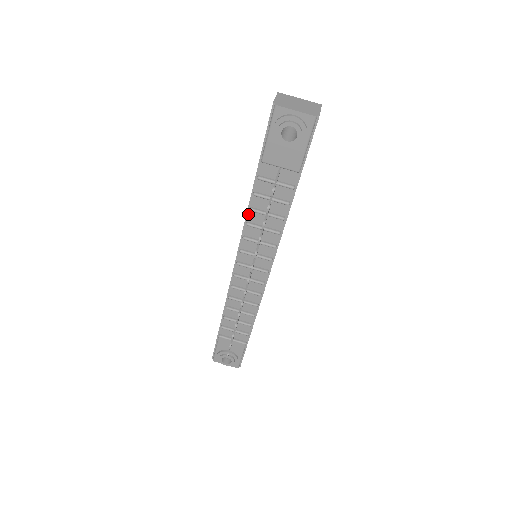
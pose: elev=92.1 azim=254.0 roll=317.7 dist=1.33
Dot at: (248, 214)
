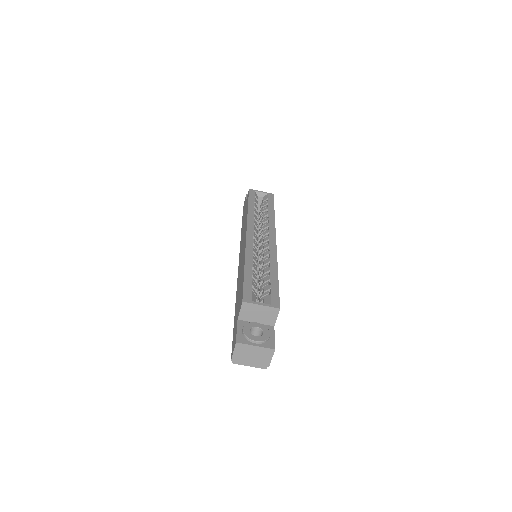
Dot at: occluded
